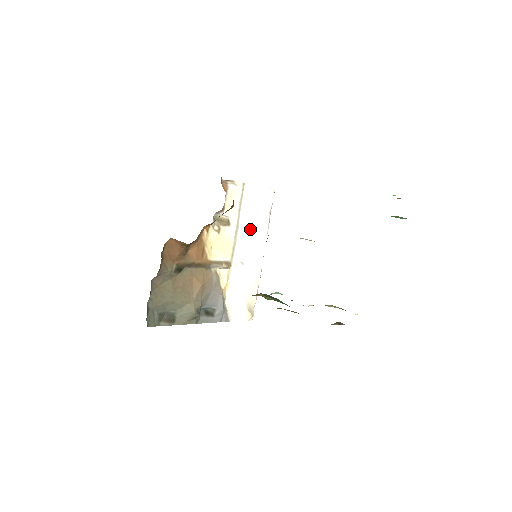
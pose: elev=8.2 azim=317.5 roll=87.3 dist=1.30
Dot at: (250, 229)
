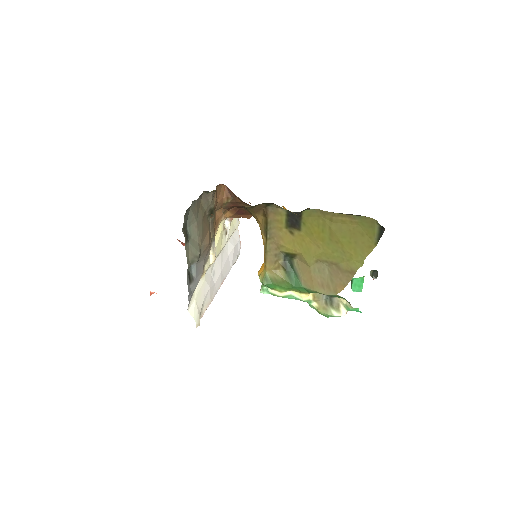
Dot at: (226, 258)
